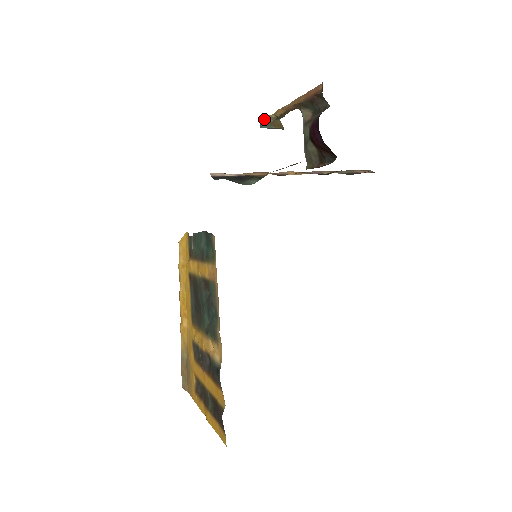
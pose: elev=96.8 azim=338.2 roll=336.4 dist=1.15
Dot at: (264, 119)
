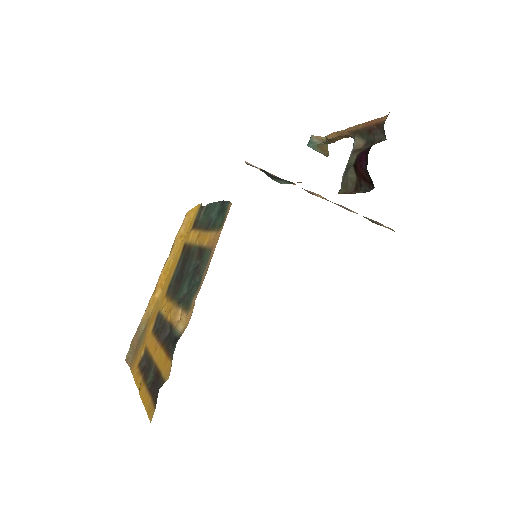
Dot at: (314, 139)
